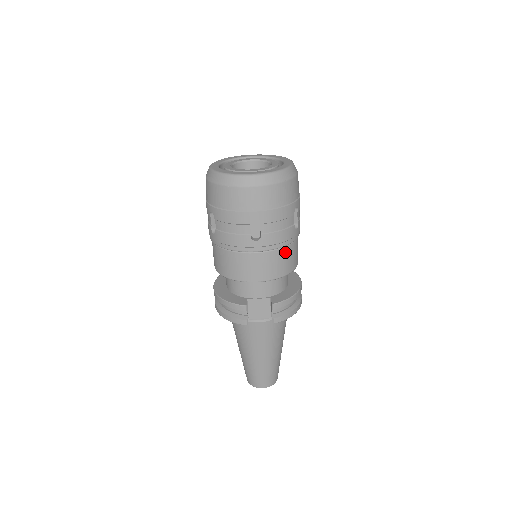
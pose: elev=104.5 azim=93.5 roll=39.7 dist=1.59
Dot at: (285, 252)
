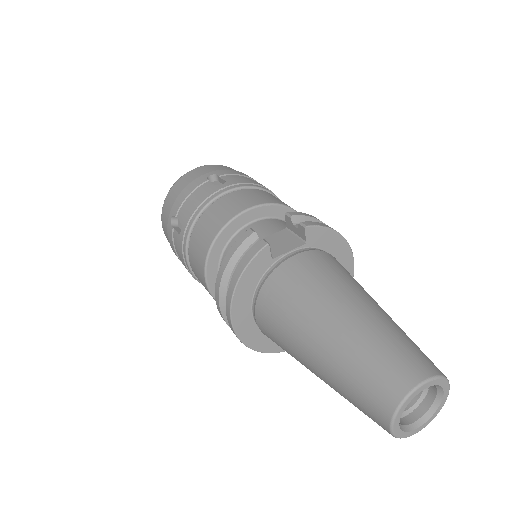
Dot at: (268, 194)
